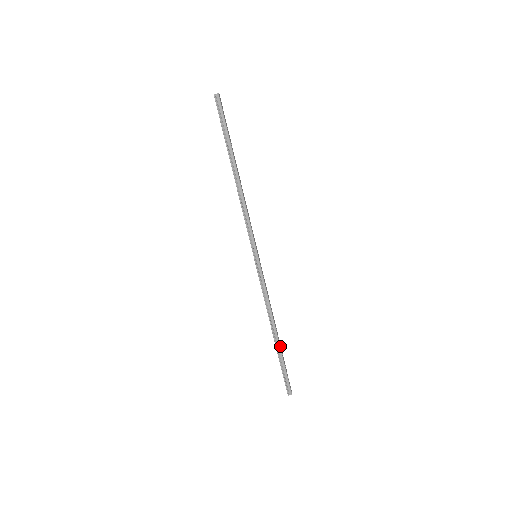
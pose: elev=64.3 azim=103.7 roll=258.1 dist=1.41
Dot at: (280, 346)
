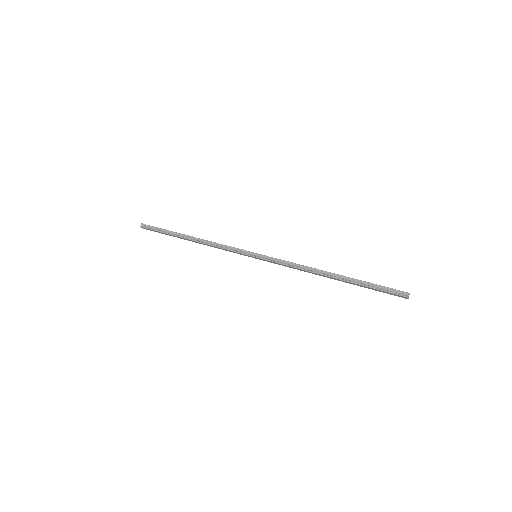
Dot at: (348, 278)
